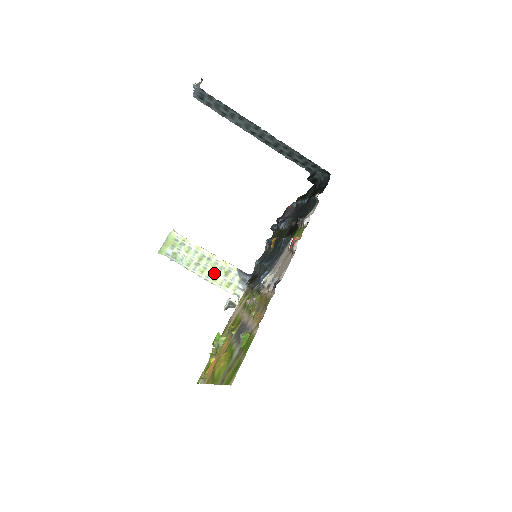
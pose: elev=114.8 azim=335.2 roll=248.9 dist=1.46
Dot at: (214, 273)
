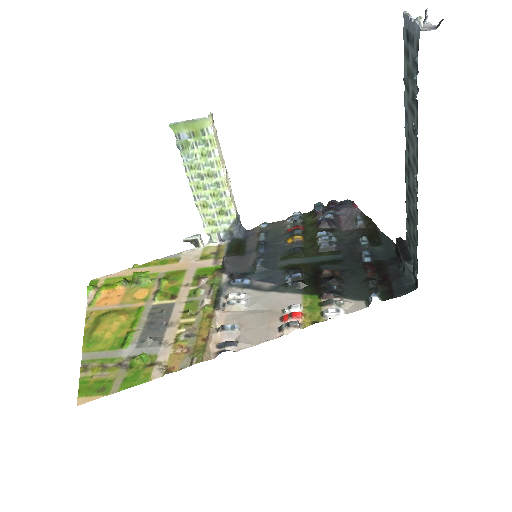
Dot at: (209, 200)
